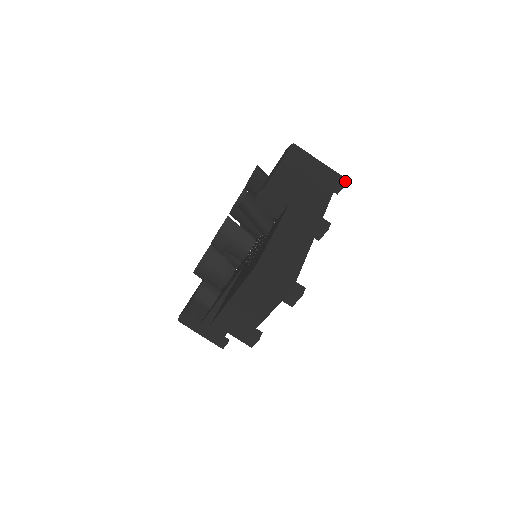
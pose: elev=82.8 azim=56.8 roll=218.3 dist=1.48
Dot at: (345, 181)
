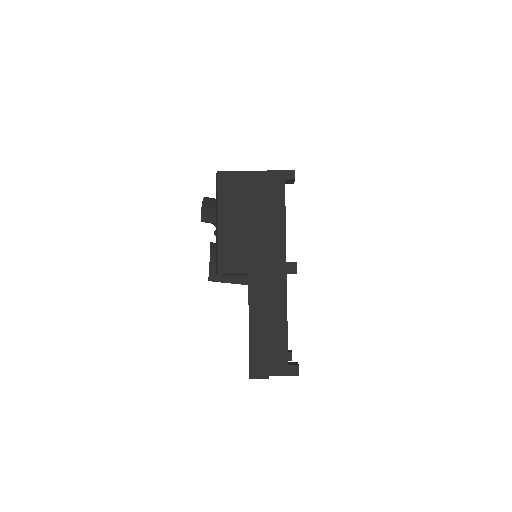
Dot at: (292, 176)
